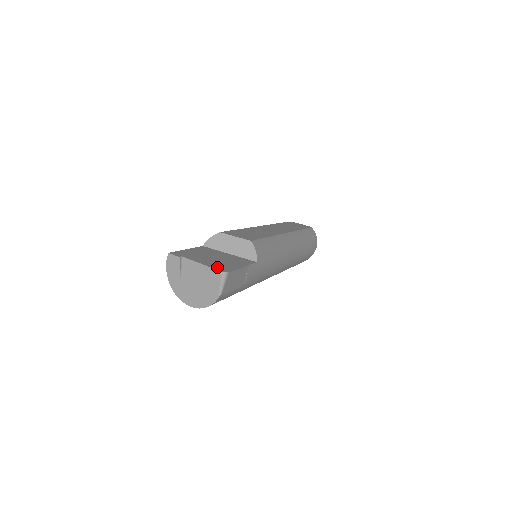
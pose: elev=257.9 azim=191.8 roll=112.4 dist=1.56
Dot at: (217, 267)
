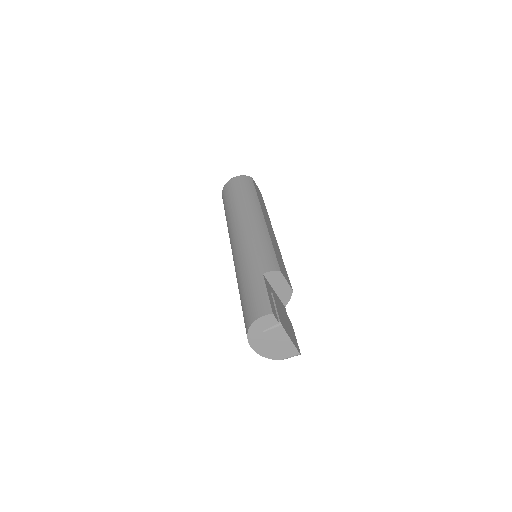
Dot at: (295, 344)
